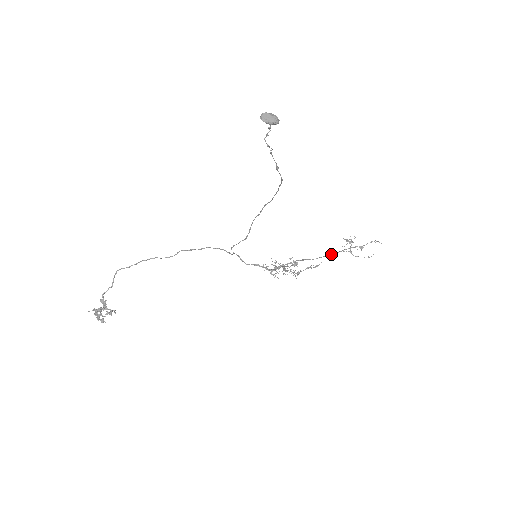
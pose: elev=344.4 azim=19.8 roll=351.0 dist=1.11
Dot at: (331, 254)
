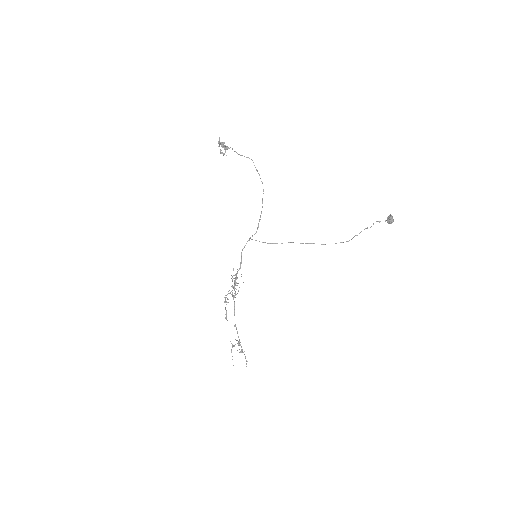
Dot at: occluded
